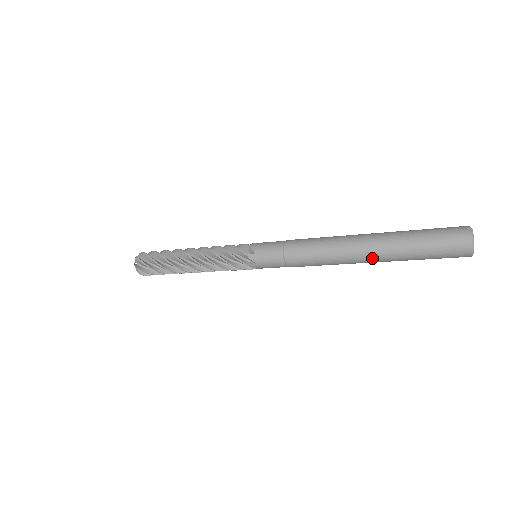
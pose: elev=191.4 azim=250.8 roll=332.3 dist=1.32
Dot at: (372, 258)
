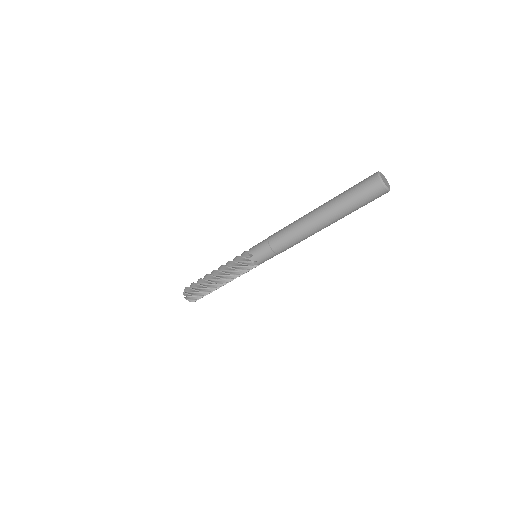
Dot at: (321, 216)
